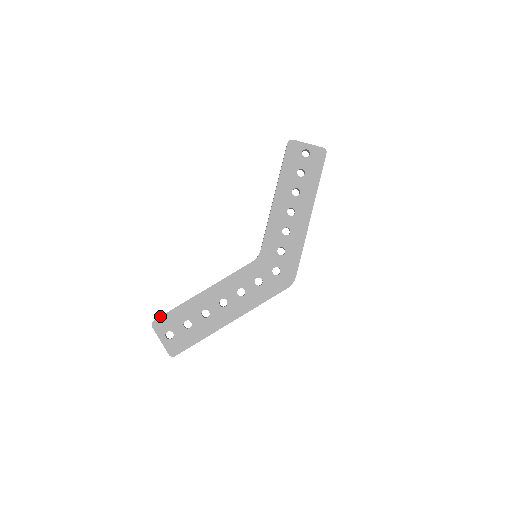
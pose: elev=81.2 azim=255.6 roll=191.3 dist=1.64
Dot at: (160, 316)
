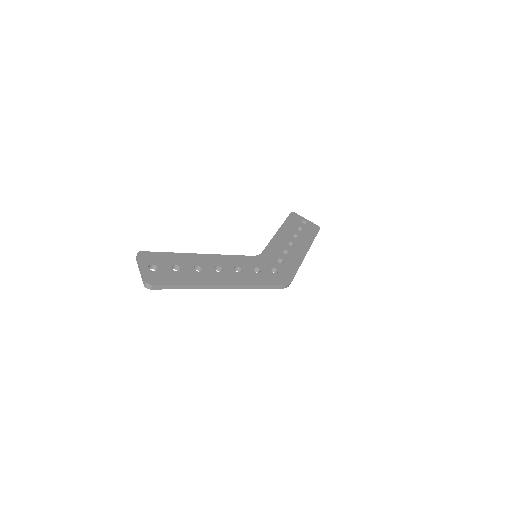
Dot at: occluded
